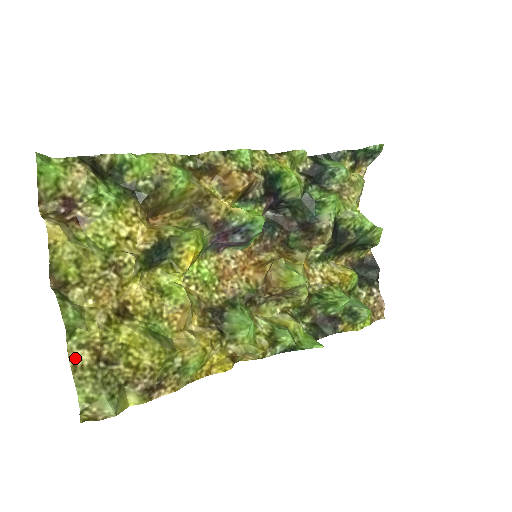
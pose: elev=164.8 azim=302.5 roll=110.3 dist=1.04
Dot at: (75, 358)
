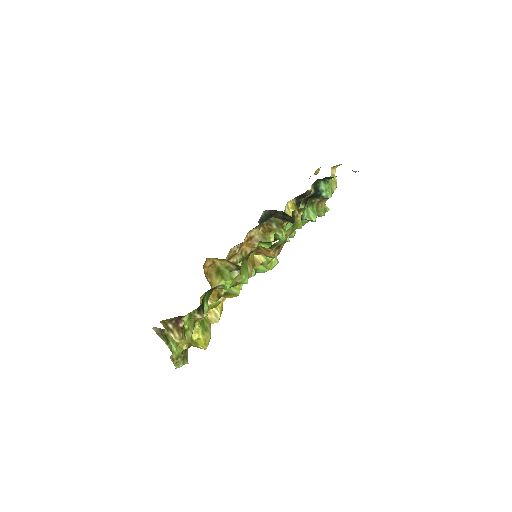
Dot at: (172, 356)
